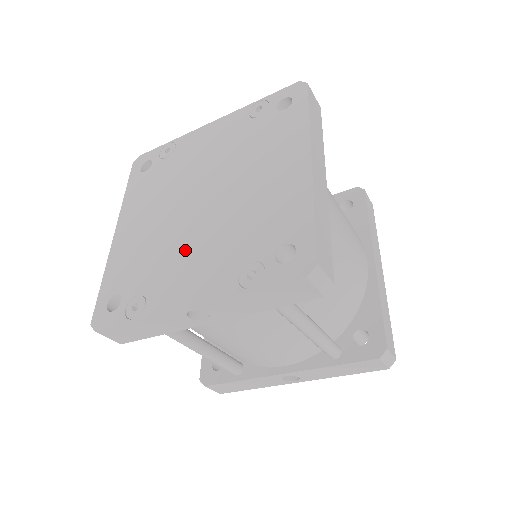
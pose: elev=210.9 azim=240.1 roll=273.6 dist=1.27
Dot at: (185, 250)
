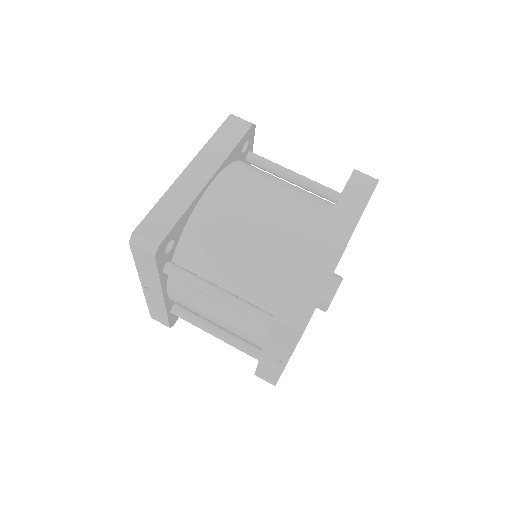
Dot at: occluded
